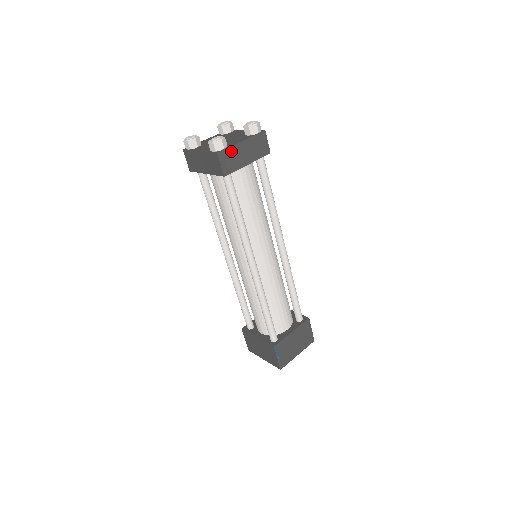
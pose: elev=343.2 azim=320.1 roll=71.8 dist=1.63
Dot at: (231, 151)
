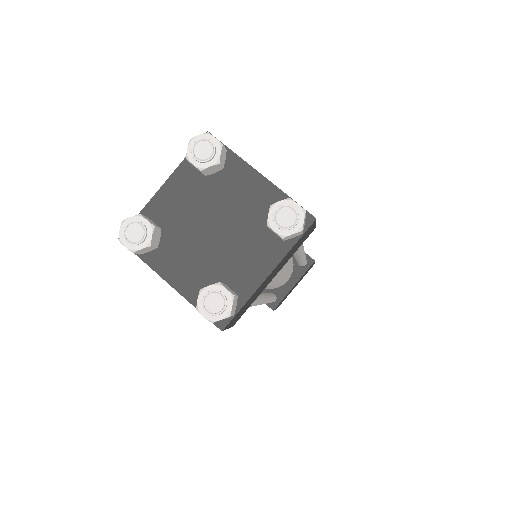
Dot at: (246, 303)
